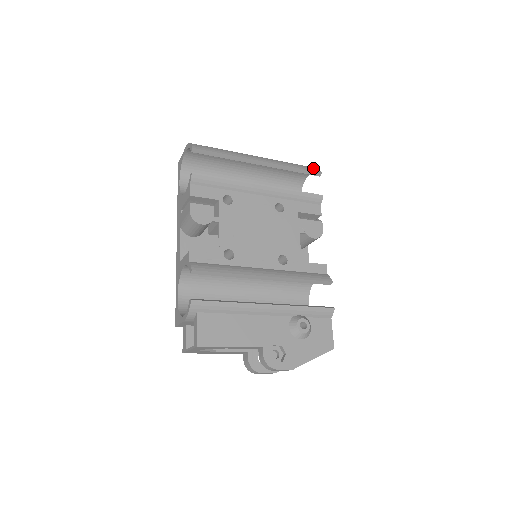
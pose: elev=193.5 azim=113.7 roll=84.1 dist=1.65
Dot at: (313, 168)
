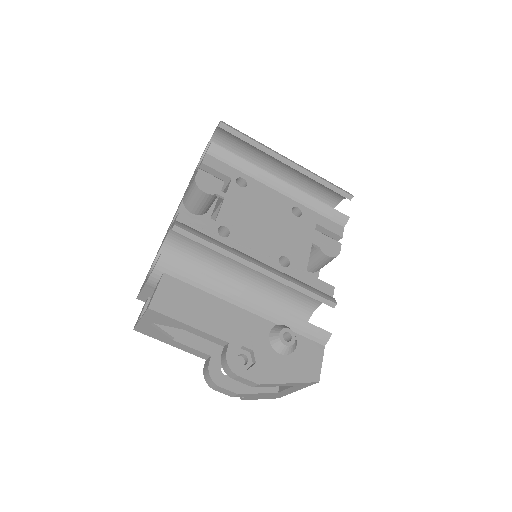
Dot at: occluded
